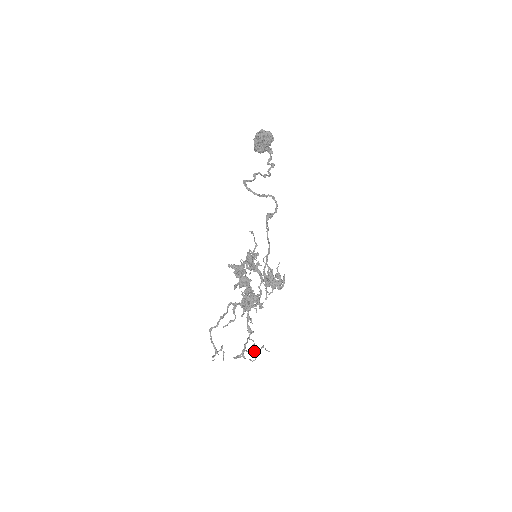
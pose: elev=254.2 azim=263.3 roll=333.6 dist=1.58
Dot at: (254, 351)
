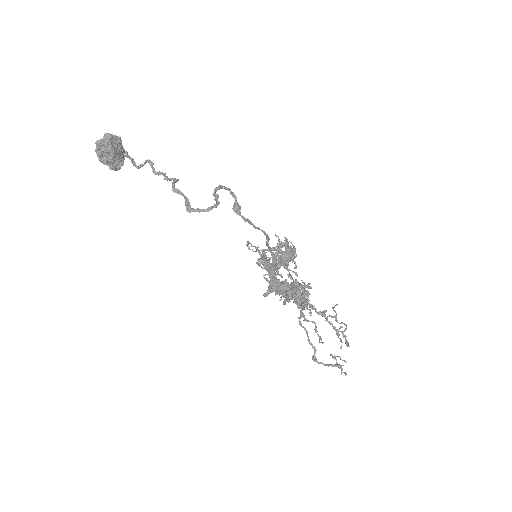
Dot at: (336, 321)
